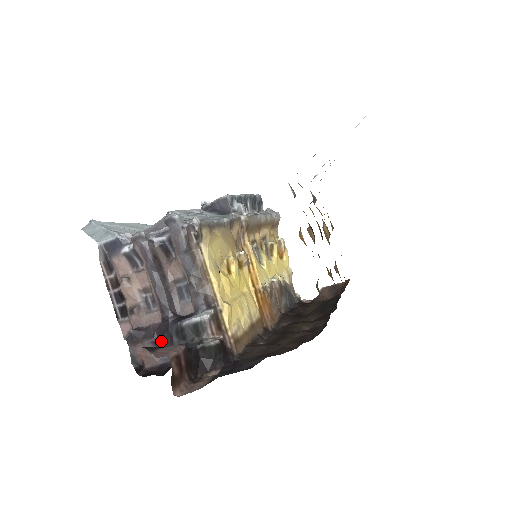
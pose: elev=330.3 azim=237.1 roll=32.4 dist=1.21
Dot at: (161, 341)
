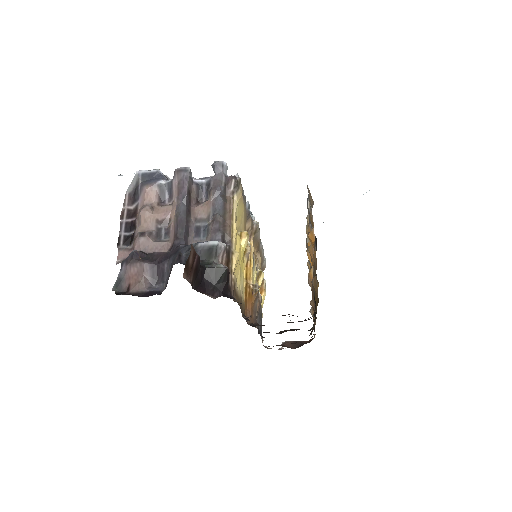
Dot at: (161, 266)
